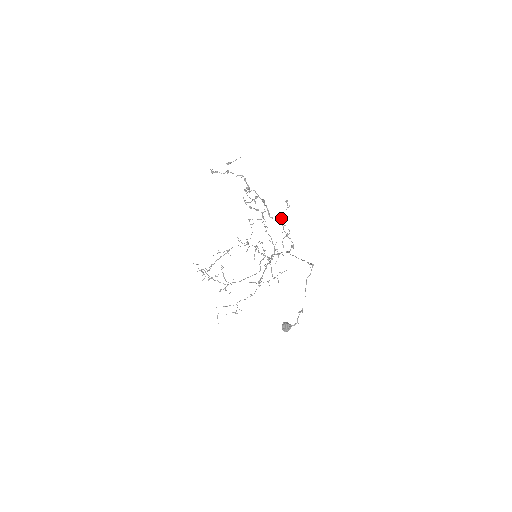
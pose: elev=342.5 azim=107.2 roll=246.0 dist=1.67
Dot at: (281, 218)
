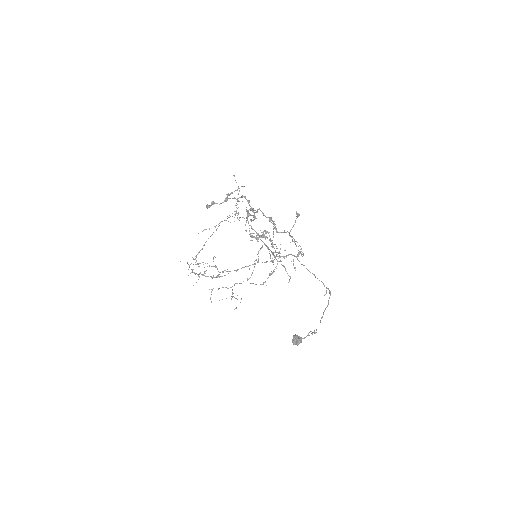
Dot at: (290, 231)
